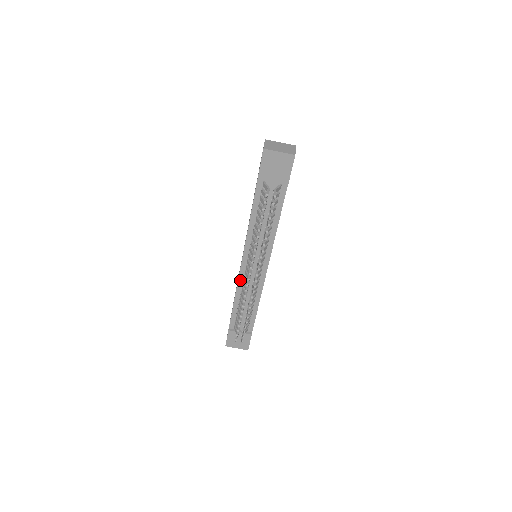
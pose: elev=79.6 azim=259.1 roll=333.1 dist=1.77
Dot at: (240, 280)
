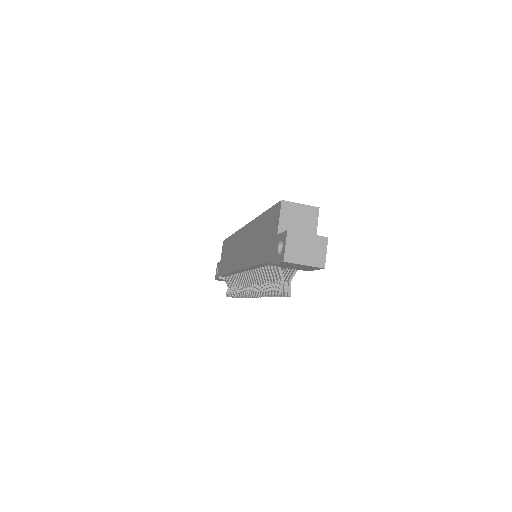
Dot at: (236, 272)
